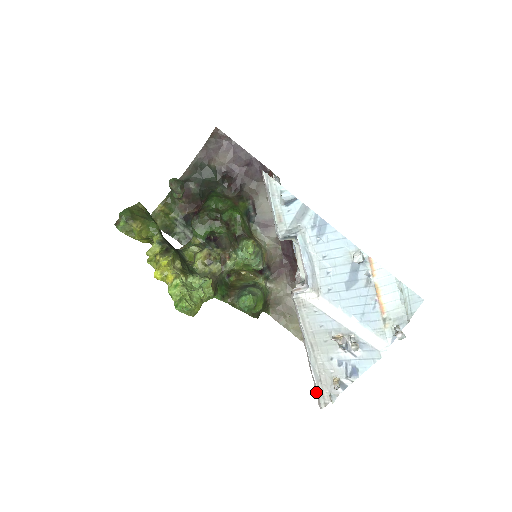
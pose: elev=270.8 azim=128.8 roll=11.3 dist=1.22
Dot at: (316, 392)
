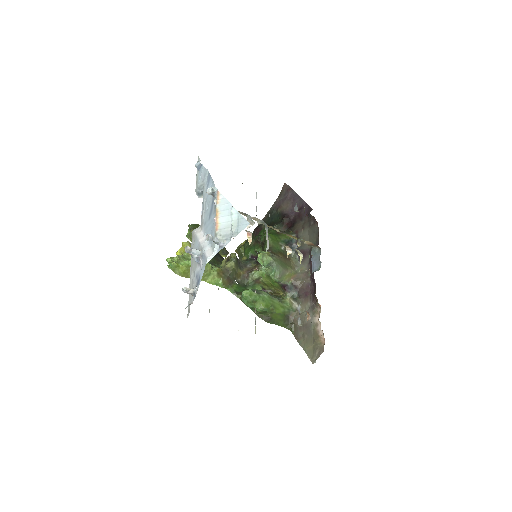
Dot at: occluded
